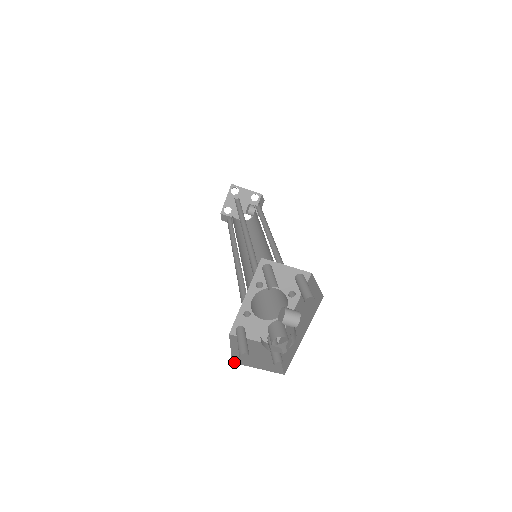
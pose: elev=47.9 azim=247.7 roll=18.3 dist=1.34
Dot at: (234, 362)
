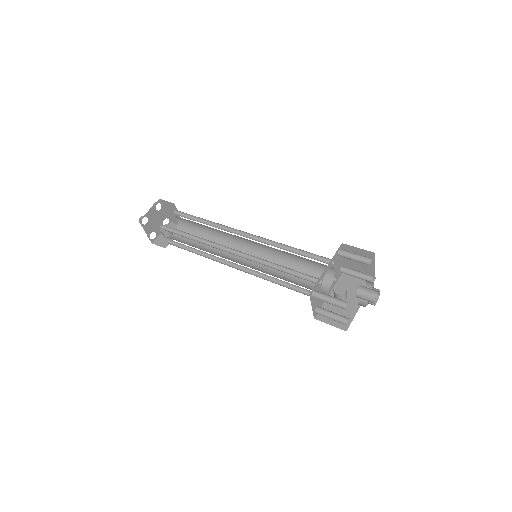
Dot at: (343, 308)
